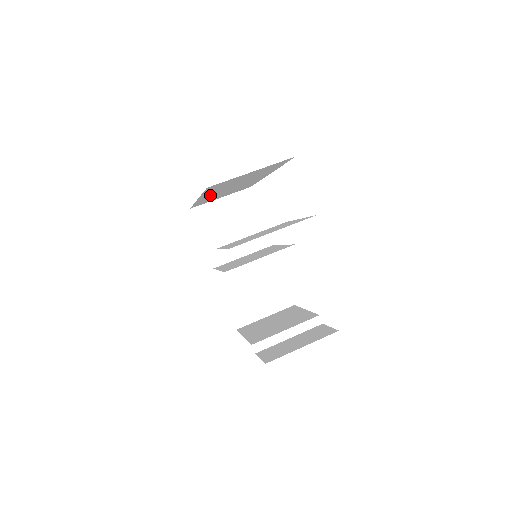
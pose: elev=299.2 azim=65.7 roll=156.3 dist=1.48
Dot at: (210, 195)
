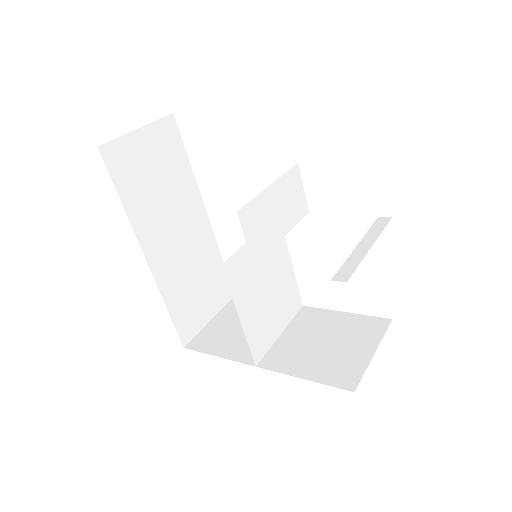
Dot at: (158, 251)
